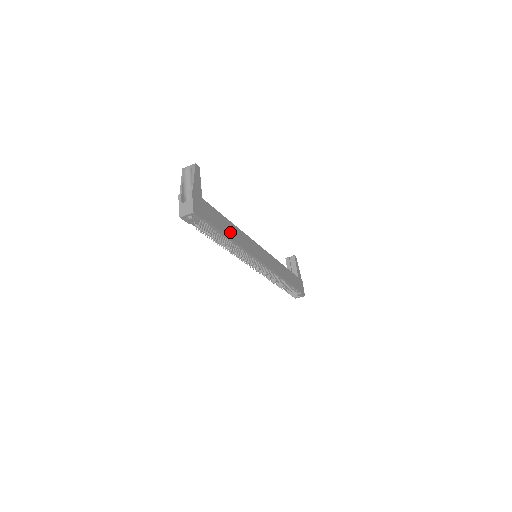
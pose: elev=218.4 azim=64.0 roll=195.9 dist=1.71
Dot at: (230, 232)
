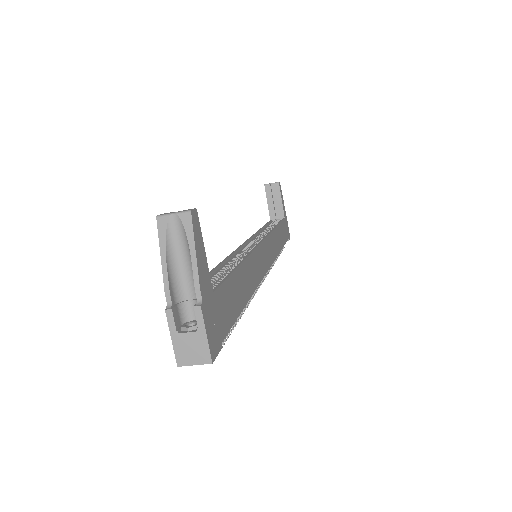
Dot at: (244, 289)
